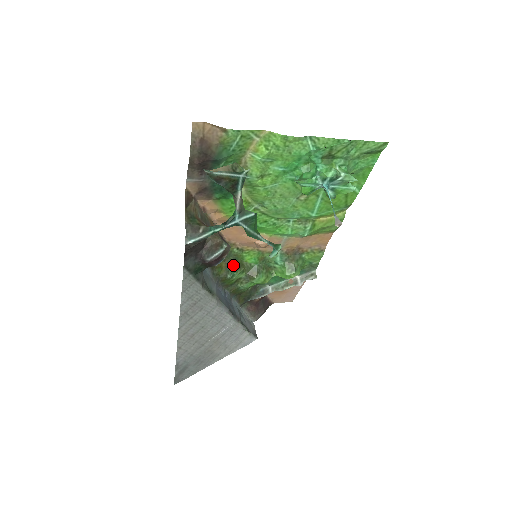
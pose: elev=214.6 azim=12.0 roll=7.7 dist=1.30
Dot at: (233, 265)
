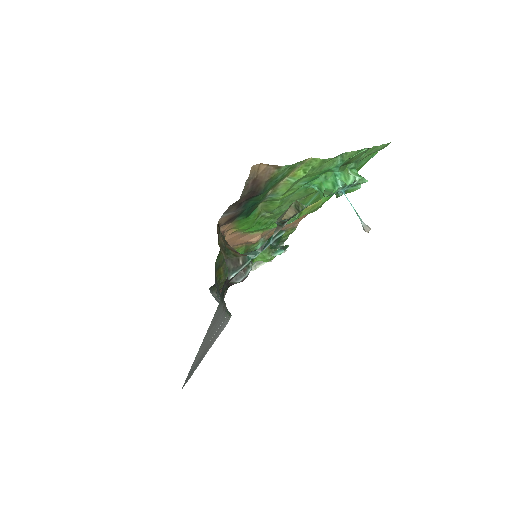
Dot at: occluded
